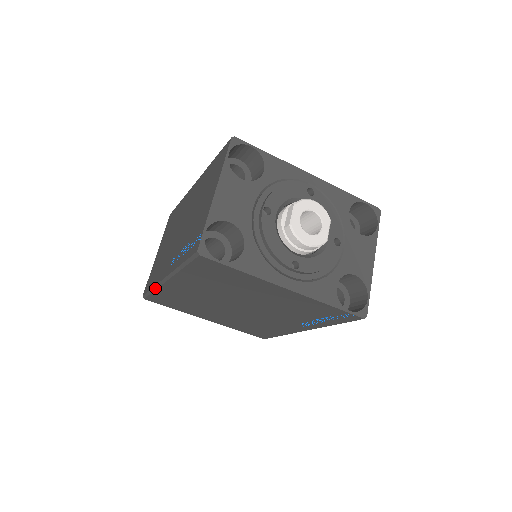
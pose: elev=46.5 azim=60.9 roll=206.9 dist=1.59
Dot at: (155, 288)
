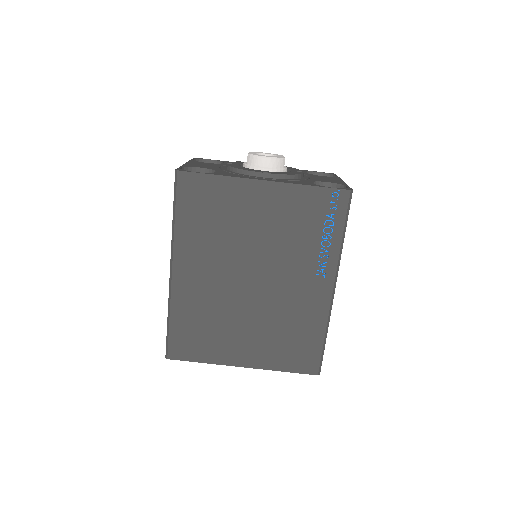
Dot at: (169, 308)
